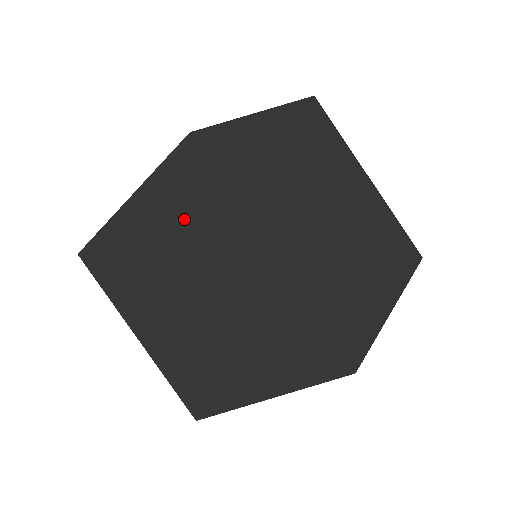
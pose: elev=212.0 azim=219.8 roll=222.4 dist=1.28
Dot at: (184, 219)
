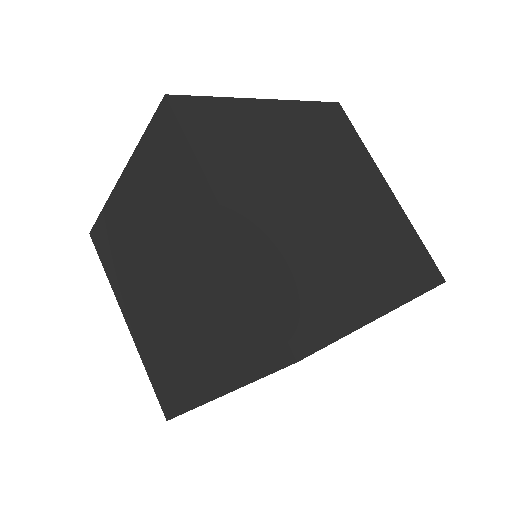
Dot at: (160, 187)
